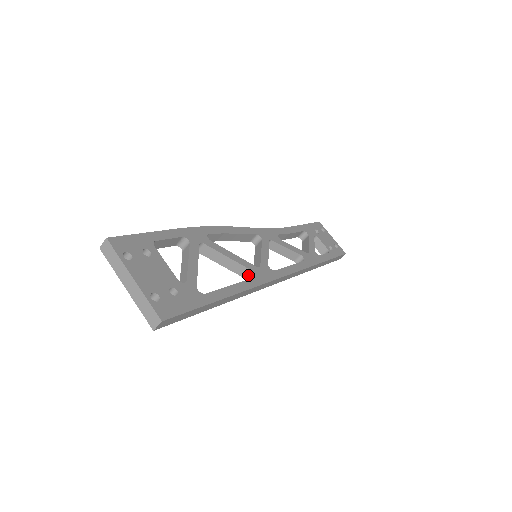
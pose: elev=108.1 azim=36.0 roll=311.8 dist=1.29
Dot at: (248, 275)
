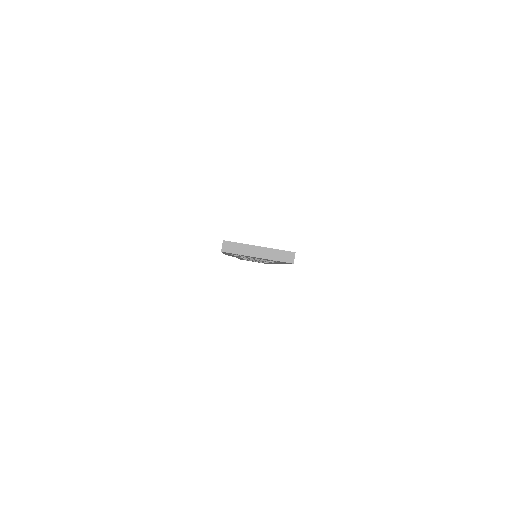
Dot at: occluded
